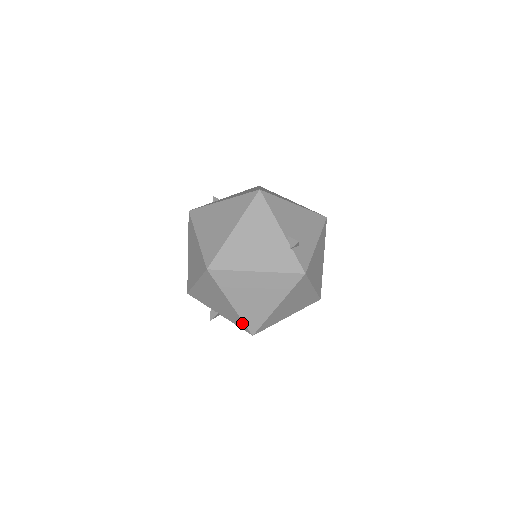
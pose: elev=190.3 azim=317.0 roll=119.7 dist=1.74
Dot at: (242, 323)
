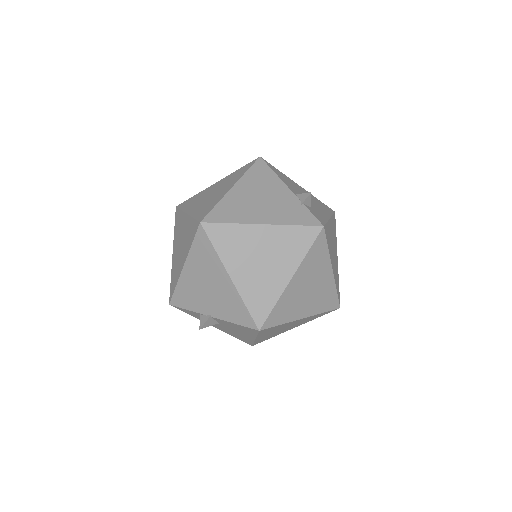
Dot at: (244, 311)
